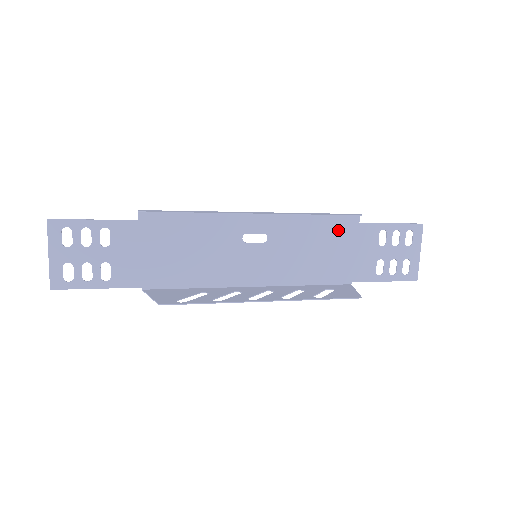
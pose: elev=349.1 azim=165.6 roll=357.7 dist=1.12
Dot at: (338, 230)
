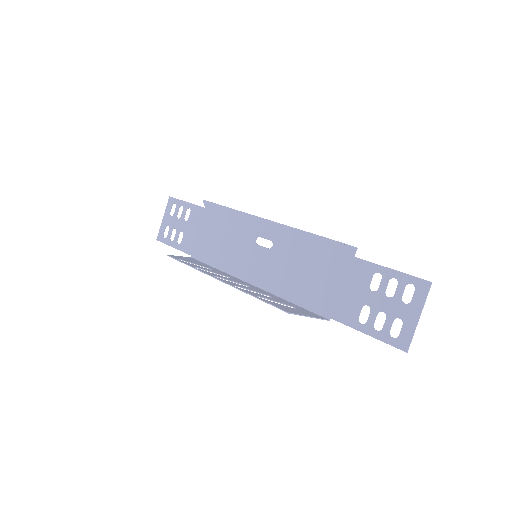
Dot at: (332, 257)
